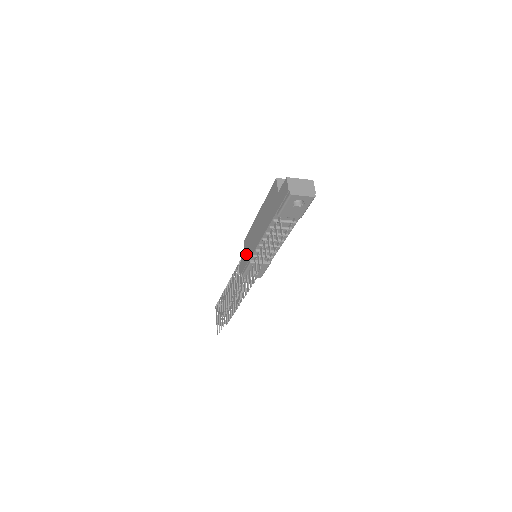
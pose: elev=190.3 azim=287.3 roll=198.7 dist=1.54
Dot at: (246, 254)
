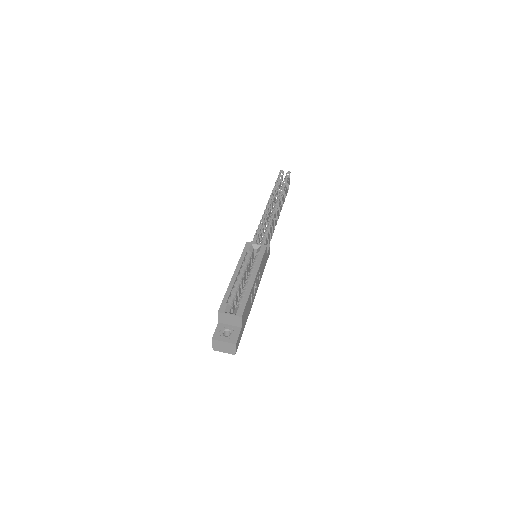
Dot at: occluded
